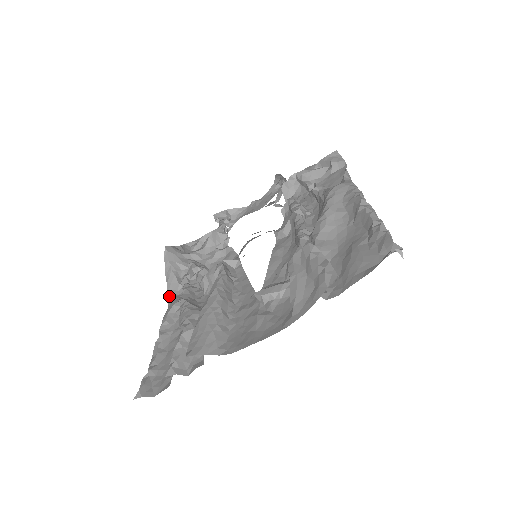
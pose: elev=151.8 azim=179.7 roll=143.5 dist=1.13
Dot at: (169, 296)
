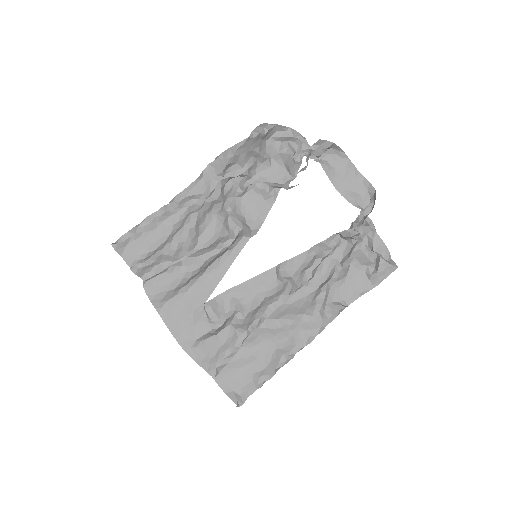
Dot at: (208, 169)
